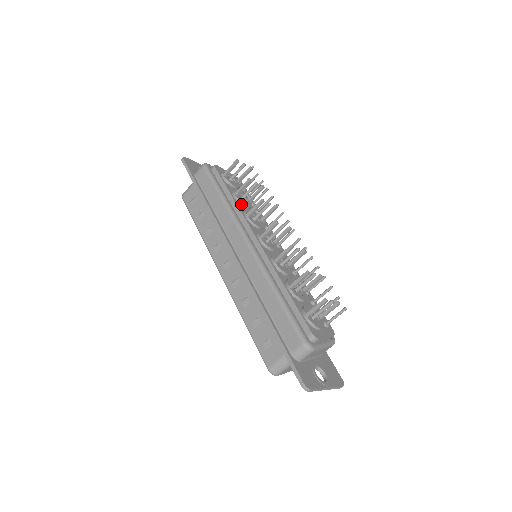
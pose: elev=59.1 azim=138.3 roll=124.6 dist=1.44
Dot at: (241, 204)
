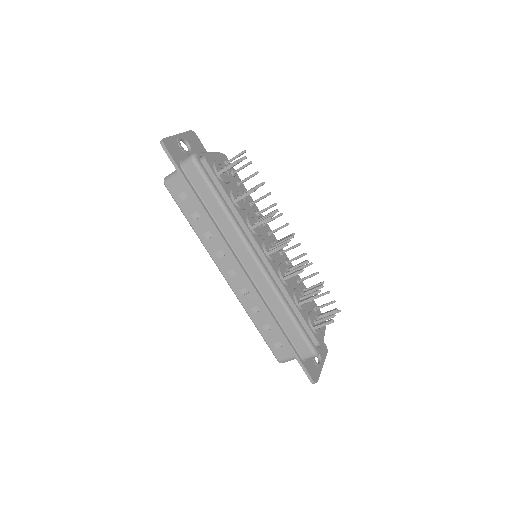
Dot at: (241, 209)
